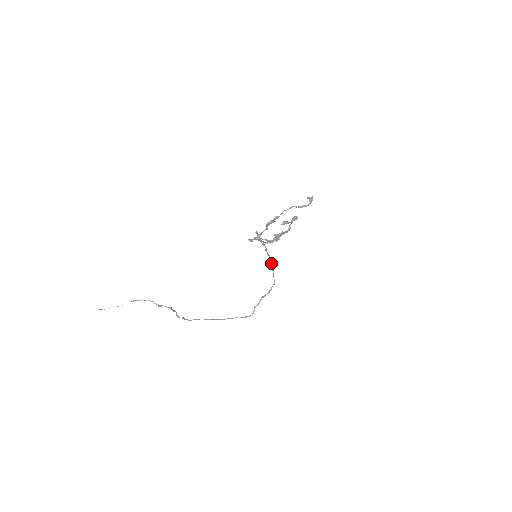
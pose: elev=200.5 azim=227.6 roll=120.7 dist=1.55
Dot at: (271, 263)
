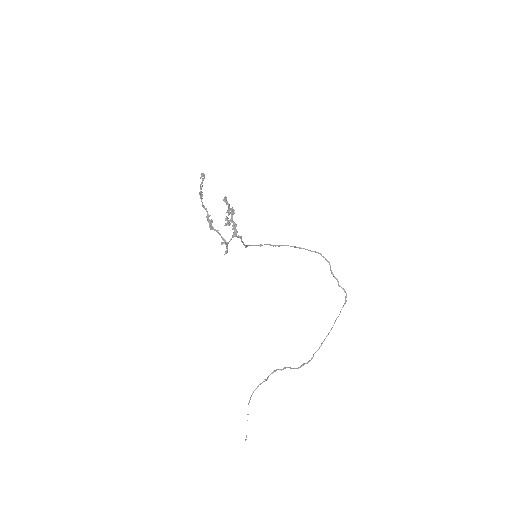
Dot at: occluded
